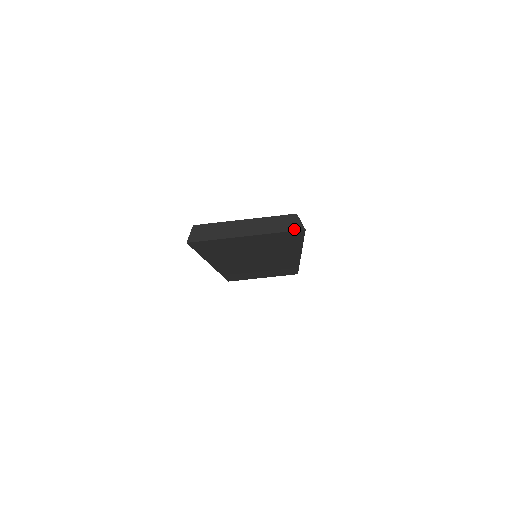
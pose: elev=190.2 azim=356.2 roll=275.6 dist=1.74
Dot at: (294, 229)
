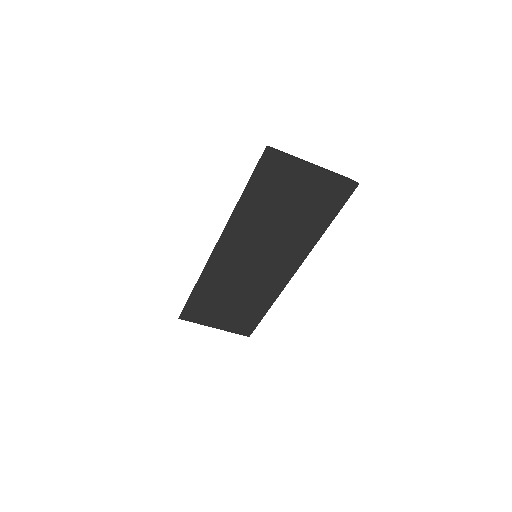
Dot at: (351, 180)
